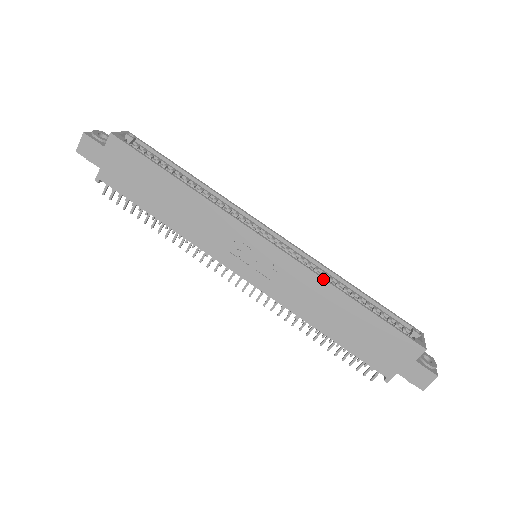
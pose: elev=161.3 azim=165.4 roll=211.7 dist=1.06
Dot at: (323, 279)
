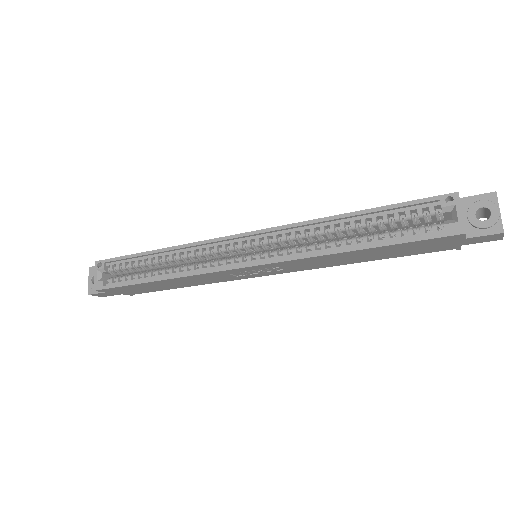
Dot at: (312, 257)
